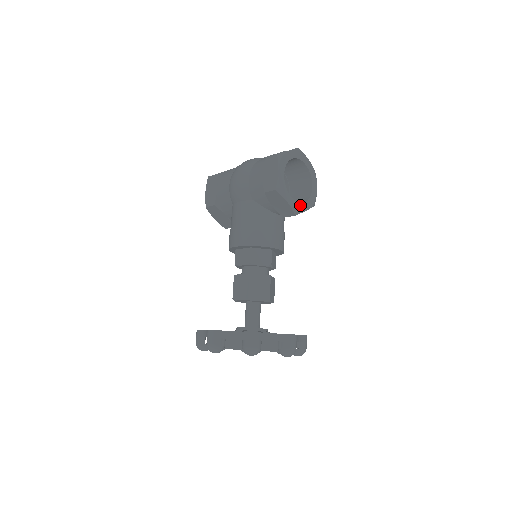
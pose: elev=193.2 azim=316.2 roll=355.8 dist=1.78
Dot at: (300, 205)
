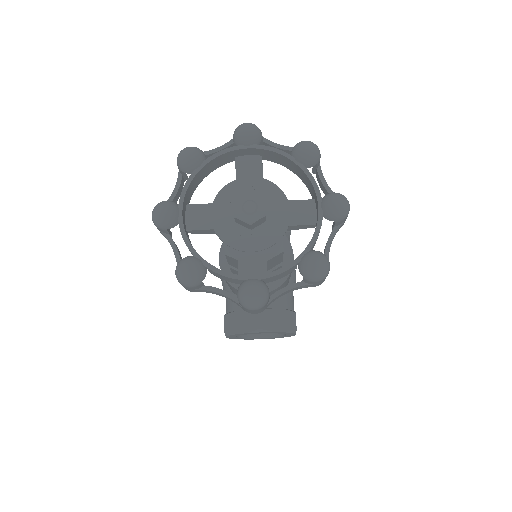
Dot at: occluded
